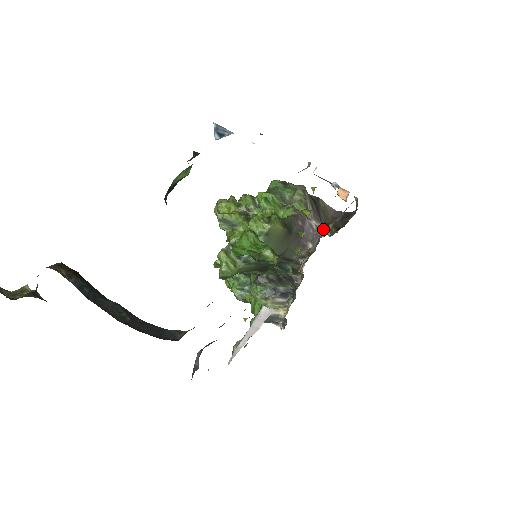
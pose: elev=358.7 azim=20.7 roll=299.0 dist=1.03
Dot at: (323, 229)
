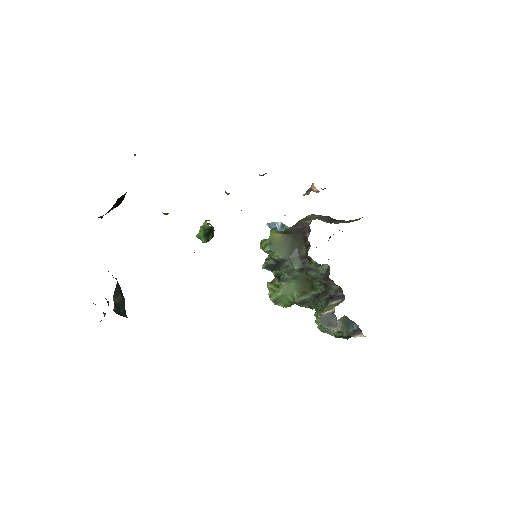
Dot at: occluded
